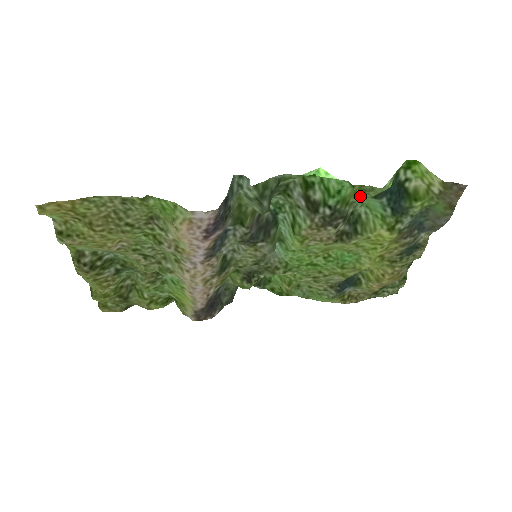
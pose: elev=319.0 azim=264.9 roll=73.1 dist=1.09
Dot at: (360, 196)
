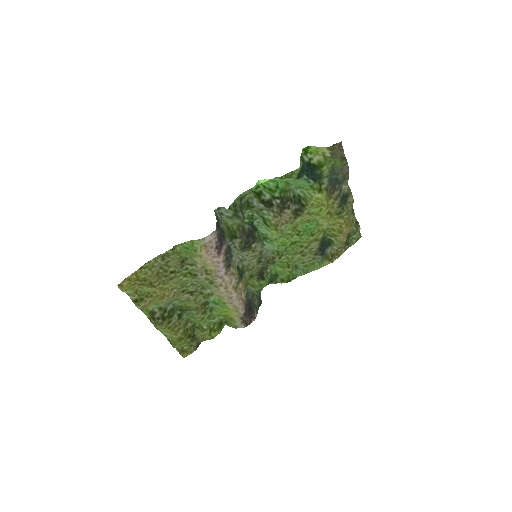
Dot at: (291, 183)
